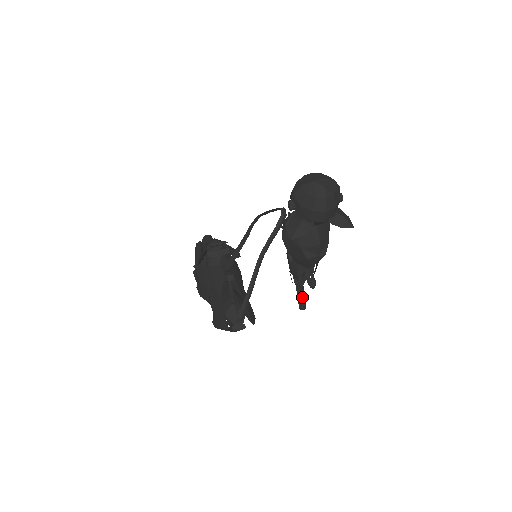
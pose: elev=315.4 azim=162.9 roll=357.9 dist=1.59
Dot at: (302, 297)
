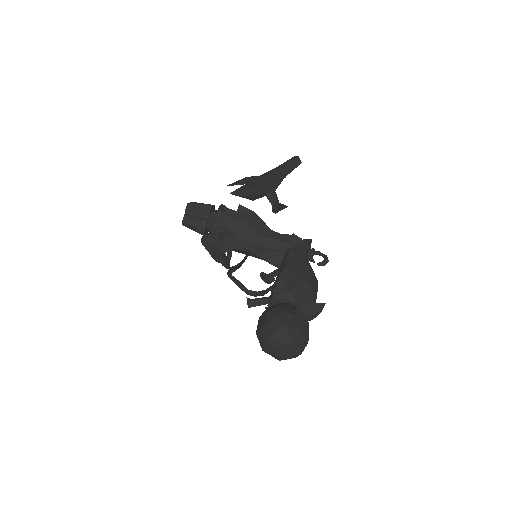
Dot at: (291, 171)
